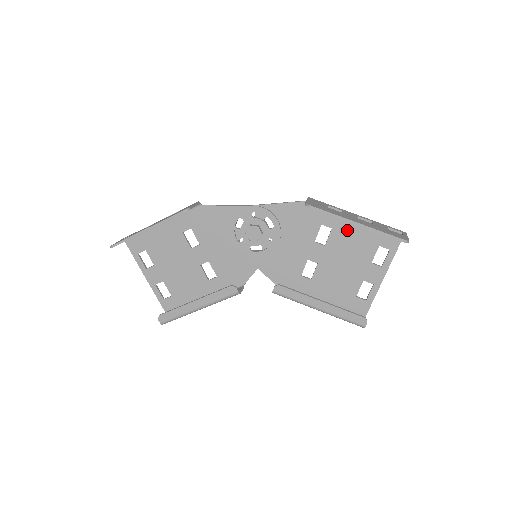
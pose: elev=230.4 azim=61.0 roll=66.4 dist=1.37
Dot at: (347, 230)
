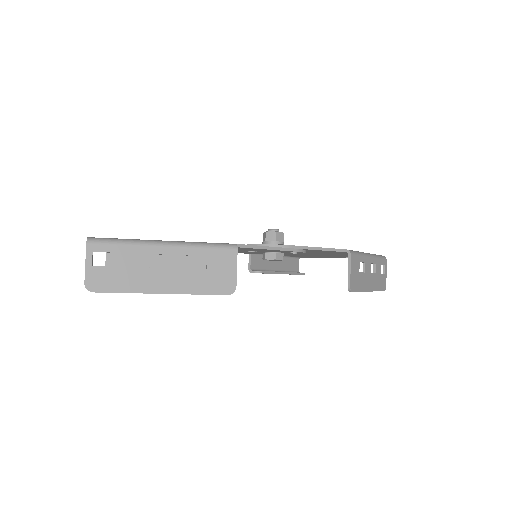
Dot at: occluded
